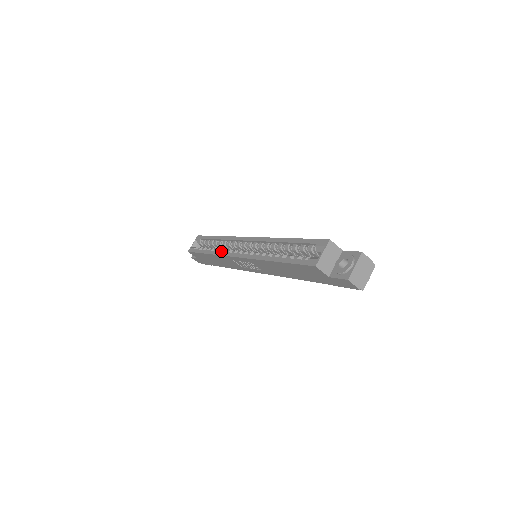
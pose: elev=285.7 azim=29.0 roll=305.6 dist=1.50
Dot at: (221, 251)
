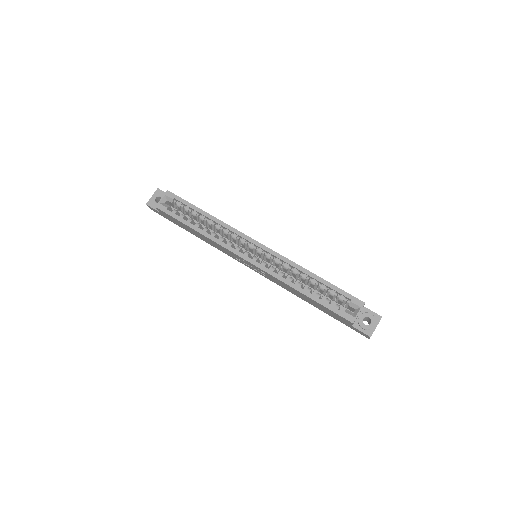
Dot at: (215, 235)
